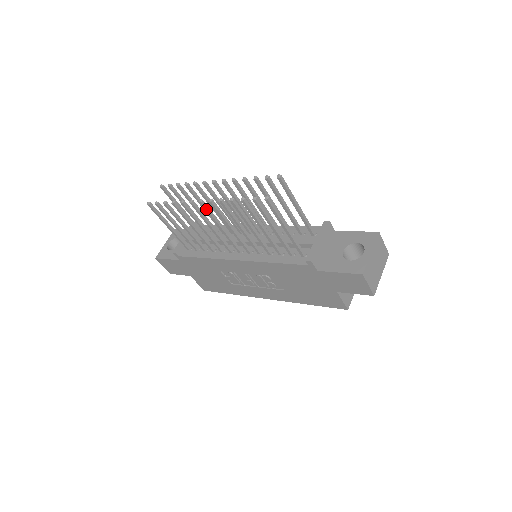
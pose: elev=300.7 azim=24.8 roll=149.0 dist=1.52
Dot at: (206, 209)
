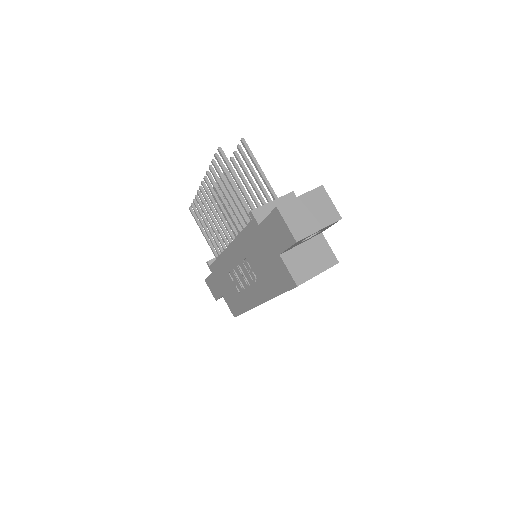
Dot at: (206, 190)
